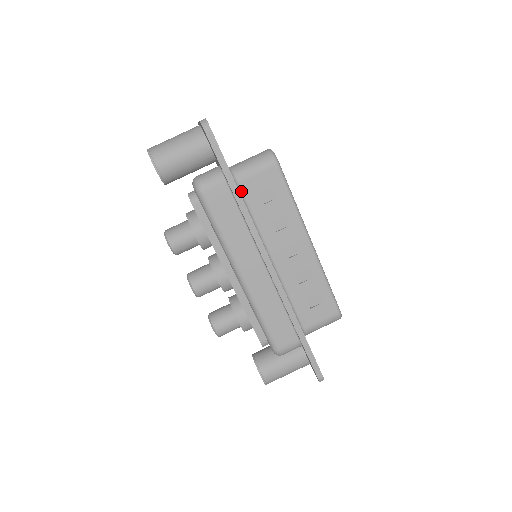
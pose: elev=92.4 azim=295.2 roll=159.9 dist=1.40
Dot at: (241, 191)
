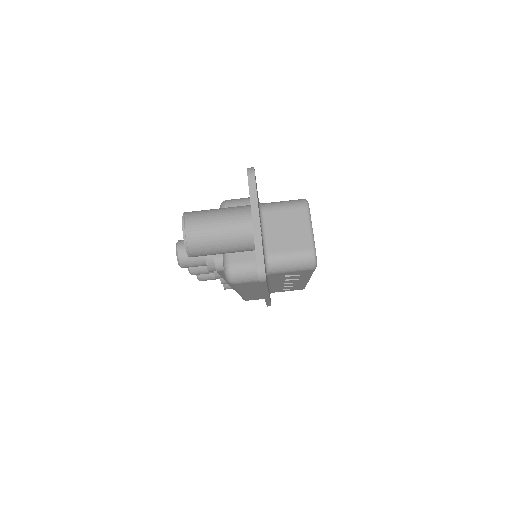
Dot at: (269, 276)
